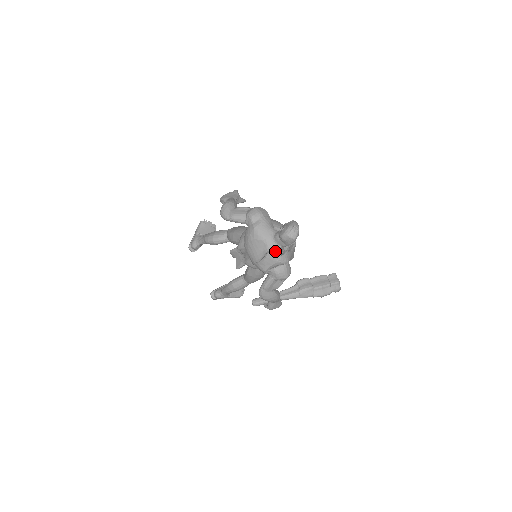
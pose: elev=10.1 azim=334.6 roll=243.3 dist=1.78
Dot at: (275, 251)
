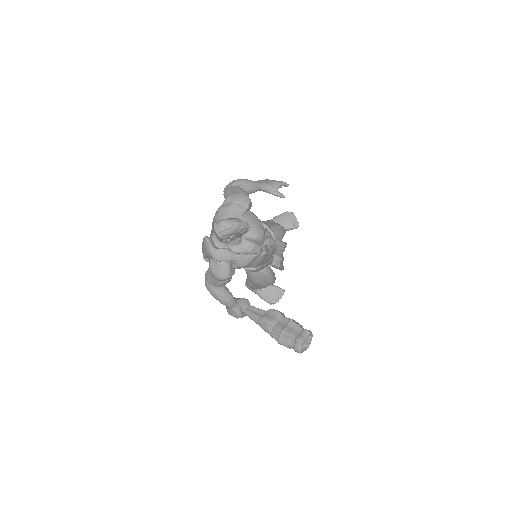
Dot at: (216, 241)
